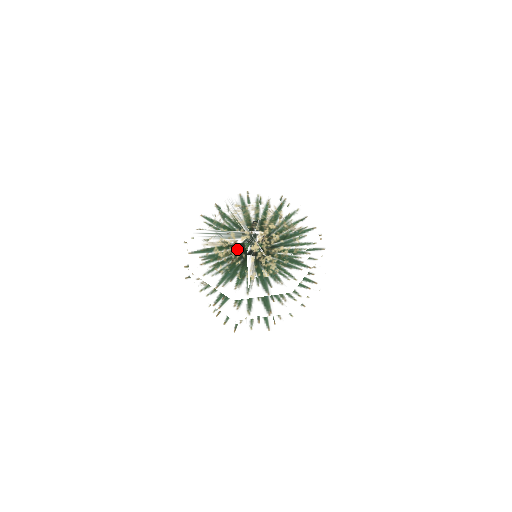
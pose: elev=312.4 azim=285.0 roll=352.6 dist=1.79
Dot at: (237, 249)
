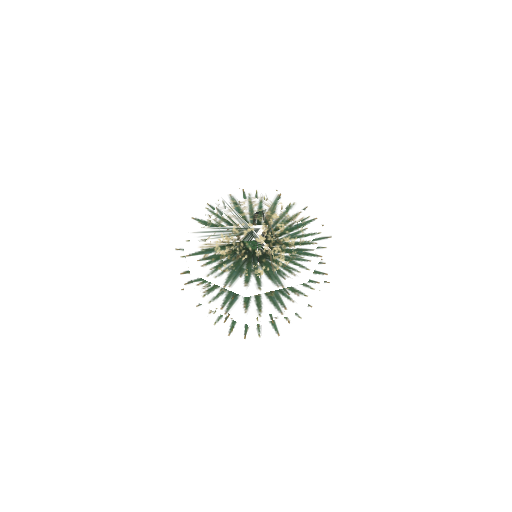
Dot at: (242, 243)
